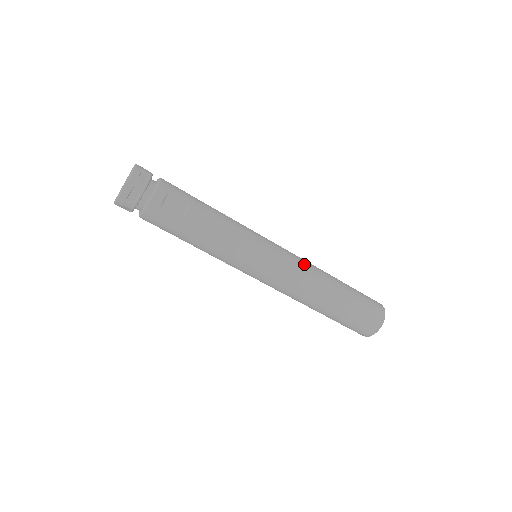
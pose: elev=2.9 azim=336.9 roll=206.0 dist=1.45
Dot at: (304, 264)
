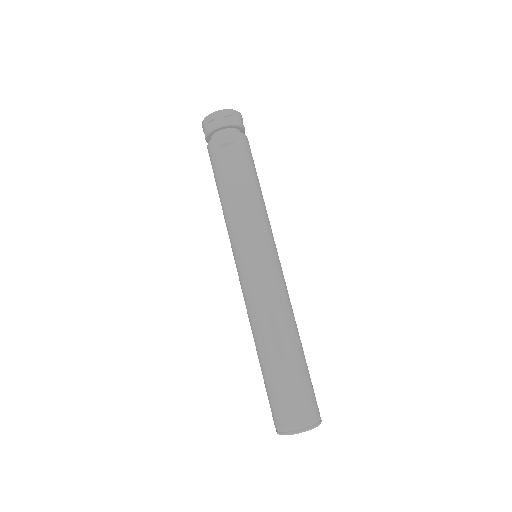
Dot at: (280, 298)
